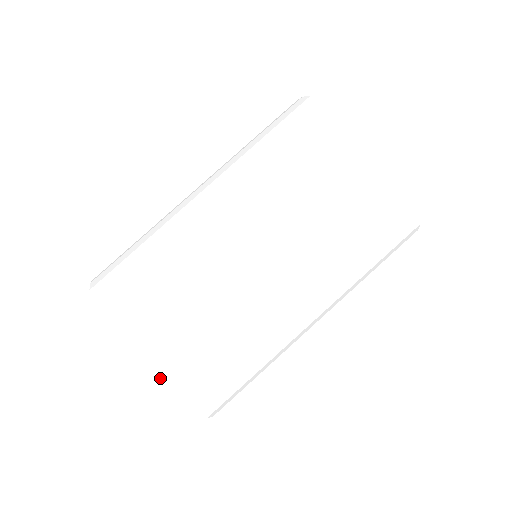
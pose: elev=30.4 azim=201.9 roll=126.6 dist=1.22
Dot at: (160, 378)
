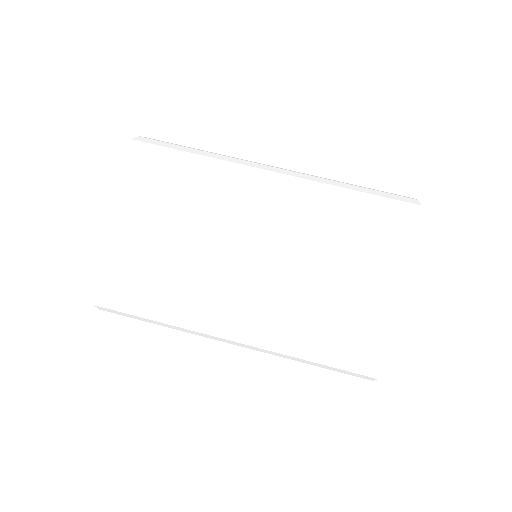
Dot at: (94, 293)
